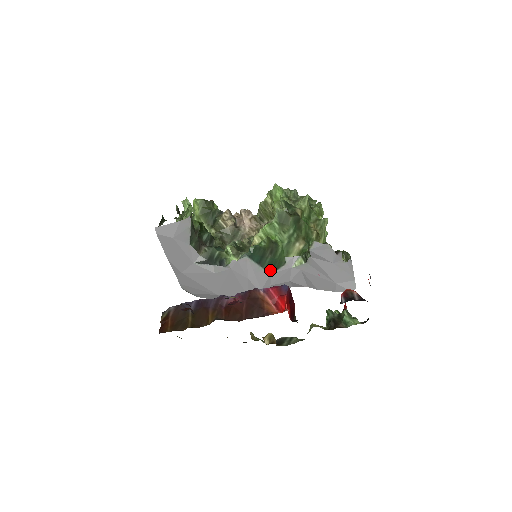
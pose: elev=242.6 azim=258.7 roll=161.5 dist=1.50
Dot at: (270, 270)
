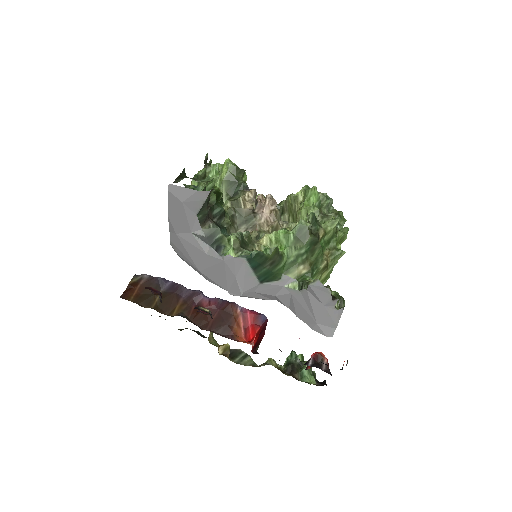
Dot at: (261, 279)
